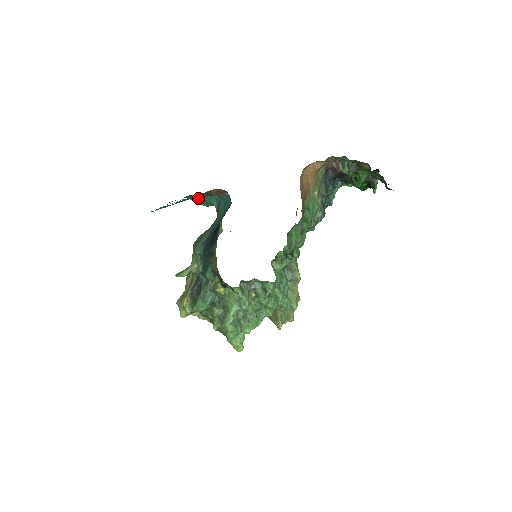
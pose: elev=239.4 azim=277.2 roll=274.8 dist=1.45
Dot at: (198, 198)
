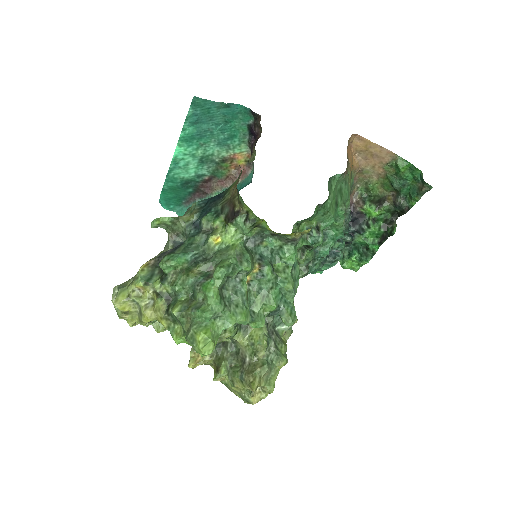
Dot at: occluded
